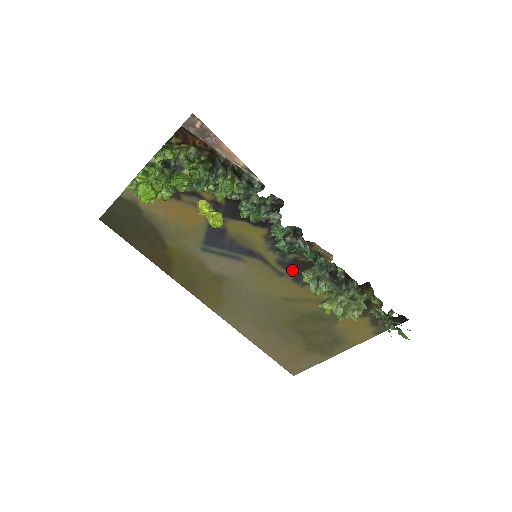
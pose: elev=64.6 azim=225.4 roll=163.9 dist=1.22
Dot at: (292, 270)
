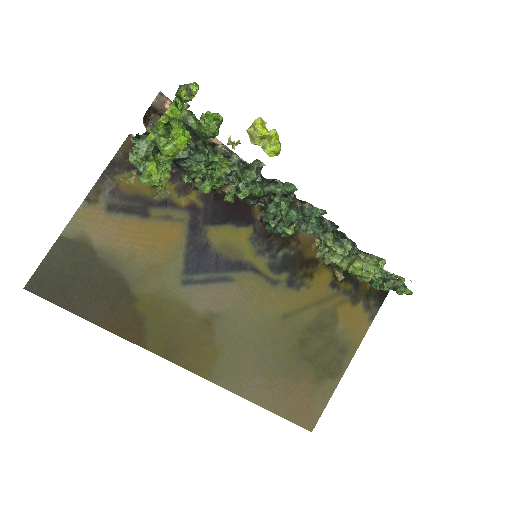
Dot at: (284, 272)
